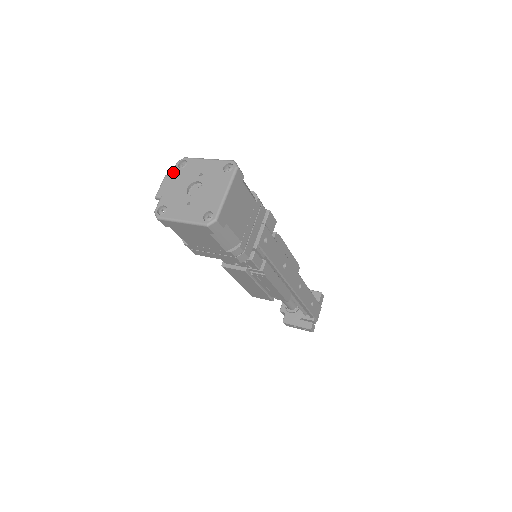
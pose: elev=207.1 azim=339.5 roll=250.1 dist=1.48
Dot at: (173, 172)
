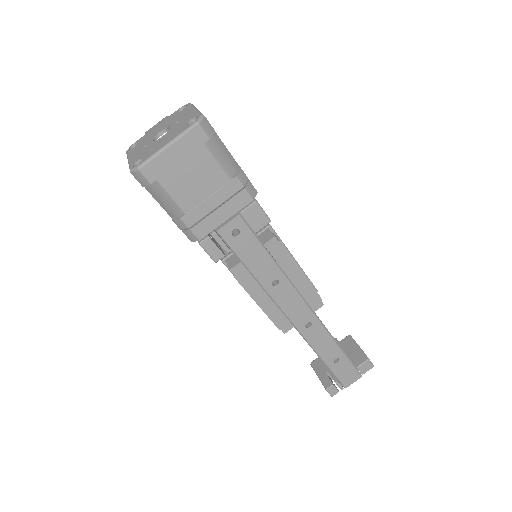
Dot at: (171, 114)
